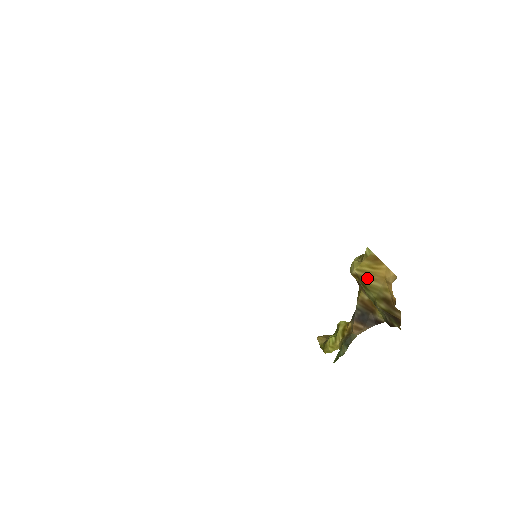
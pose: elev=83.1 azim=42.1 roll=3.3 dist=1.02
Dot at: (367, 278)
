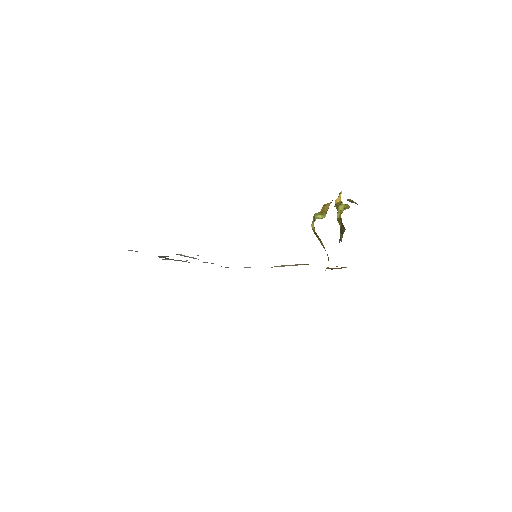
Dot at: (320, 242)
